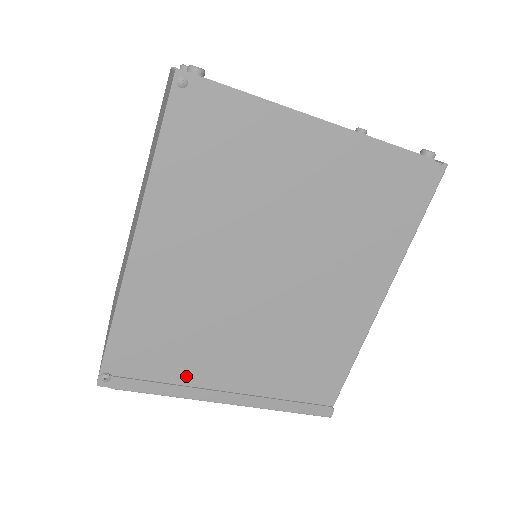
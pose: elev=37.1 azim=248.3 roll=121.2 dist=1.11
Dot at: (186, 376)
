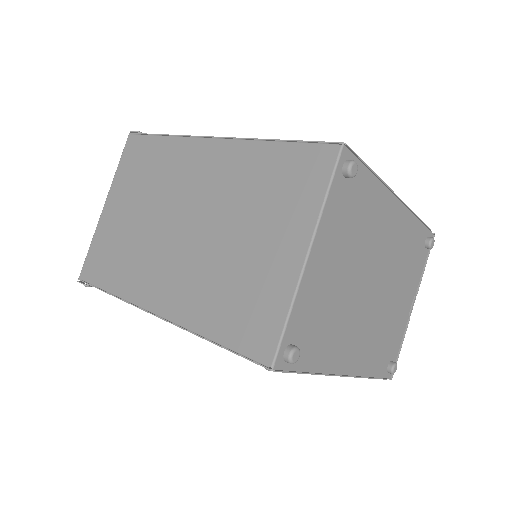
Dot at: occluded
